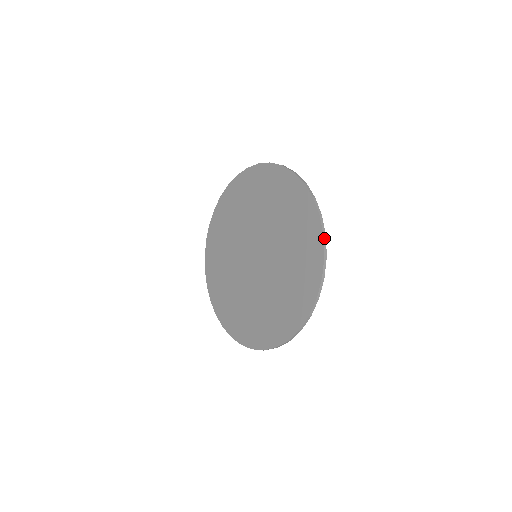
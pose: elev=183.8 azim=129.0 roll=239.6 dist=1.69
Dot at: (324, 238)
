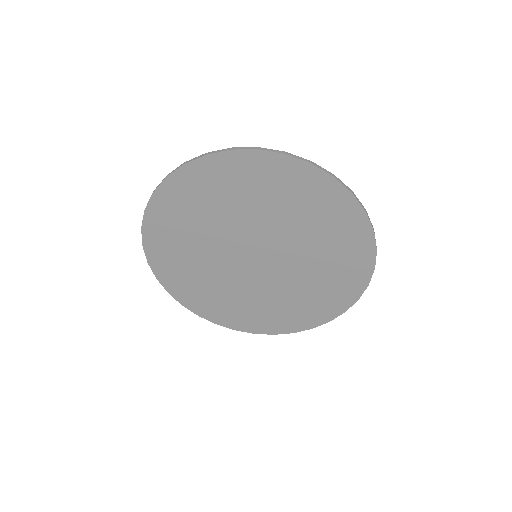
Dot at: (314, 165)
